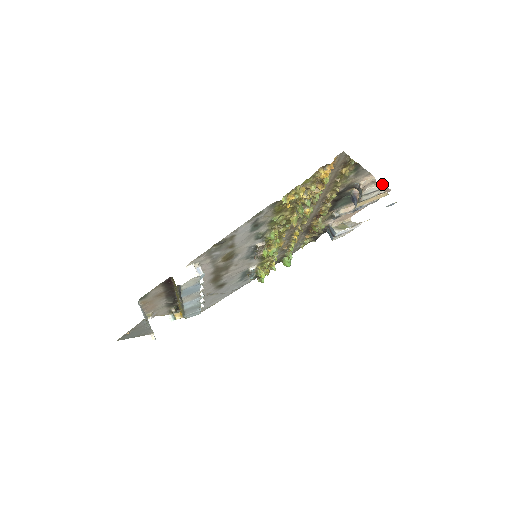
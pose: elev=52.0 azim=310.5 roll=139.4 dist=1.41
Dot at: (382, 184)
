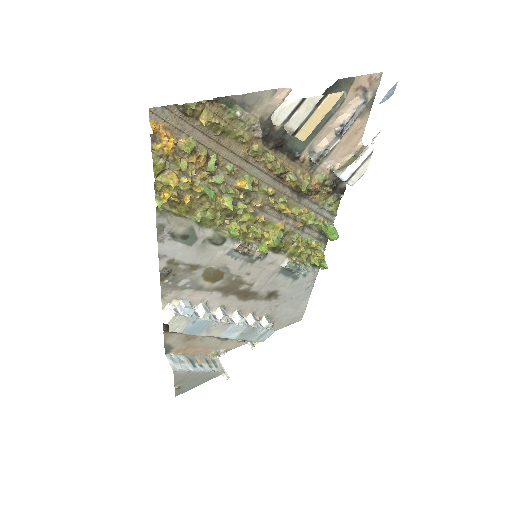
Dot at: occluded
